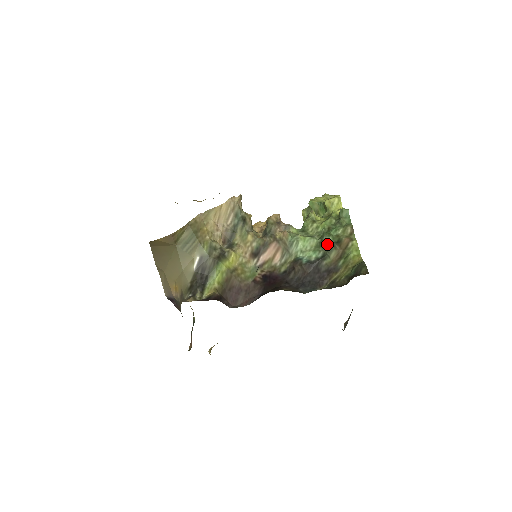
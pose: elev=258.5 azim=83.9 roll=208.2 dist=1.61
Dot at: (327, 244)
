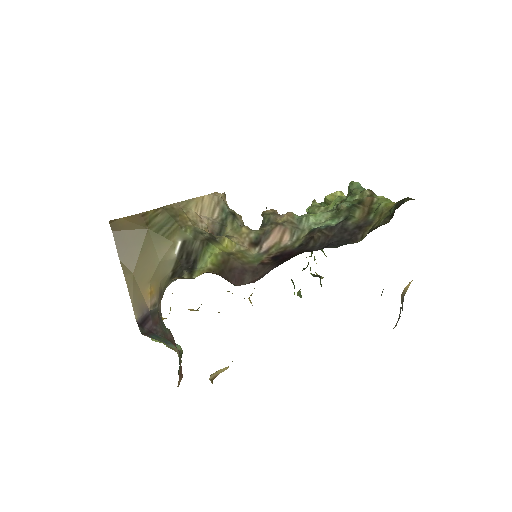
Dot at: (346, 208)
